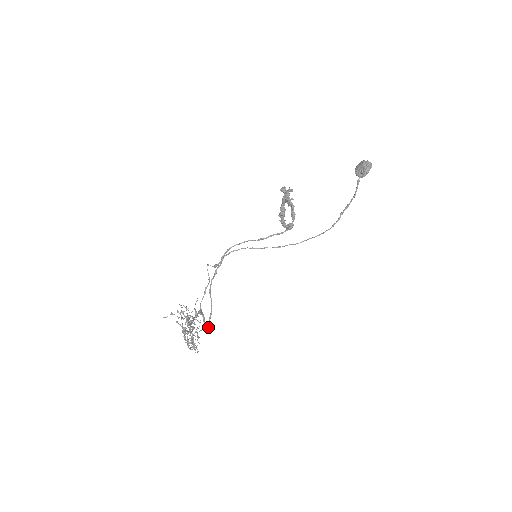
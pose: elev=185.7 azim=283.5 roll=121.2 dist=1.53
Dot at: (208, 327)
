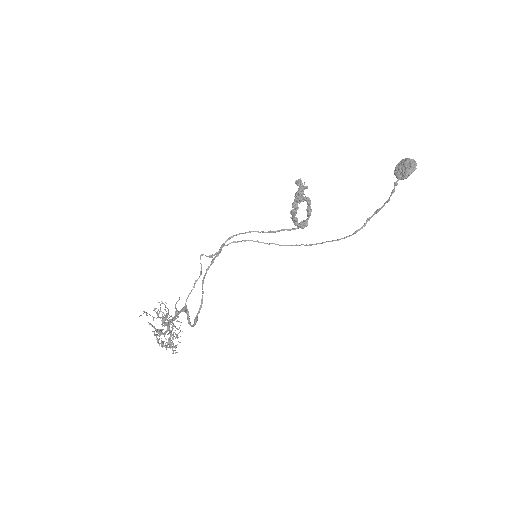
Dot at: (193, 324)
